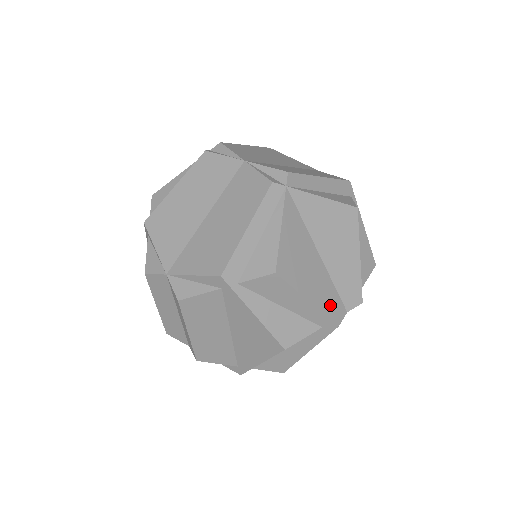
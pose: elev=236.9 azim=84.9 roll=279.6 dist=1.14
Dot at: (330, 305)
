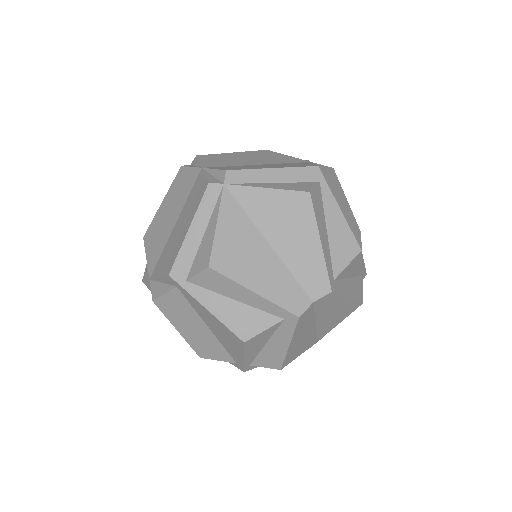
Dot at: (286, 296)
